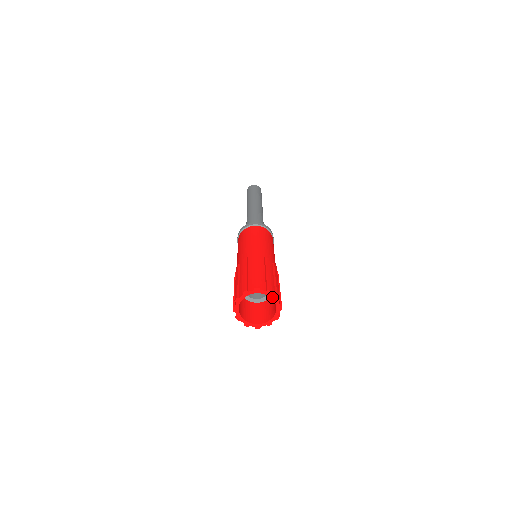
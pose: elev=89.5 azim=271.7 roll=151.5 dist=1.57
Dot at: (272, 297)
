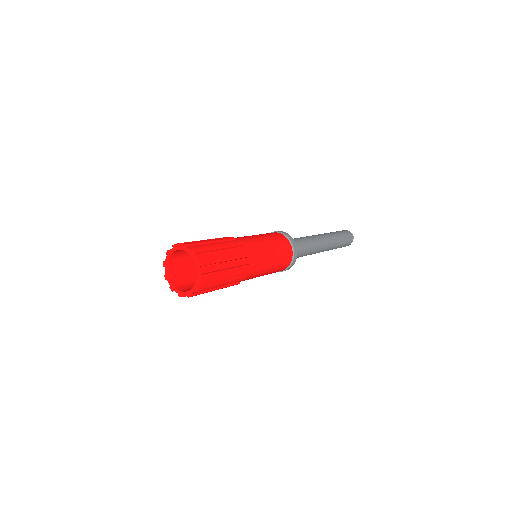
Dot at: (198, 271)
